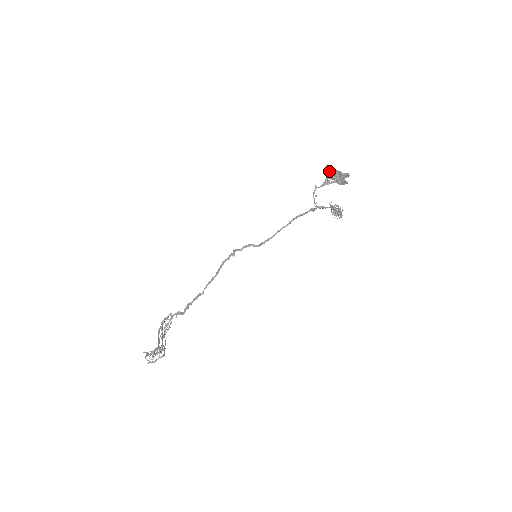
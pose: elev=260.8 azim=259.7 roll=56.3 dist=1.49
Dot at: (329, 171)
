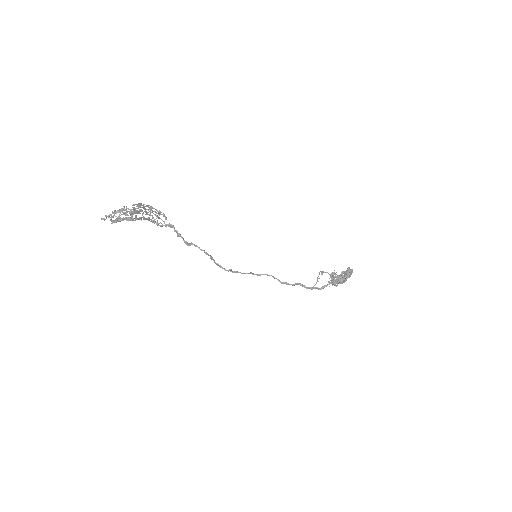
Dot at: occluded
